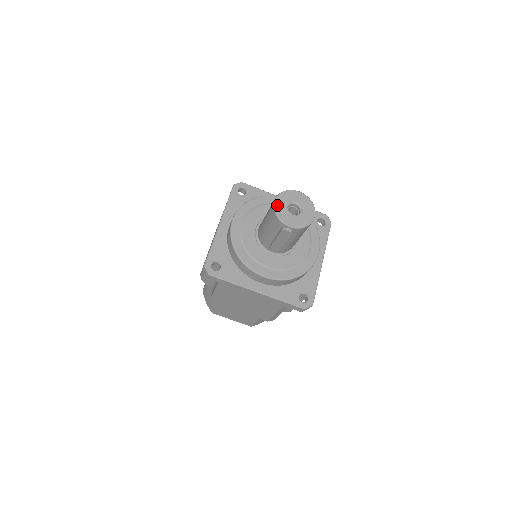
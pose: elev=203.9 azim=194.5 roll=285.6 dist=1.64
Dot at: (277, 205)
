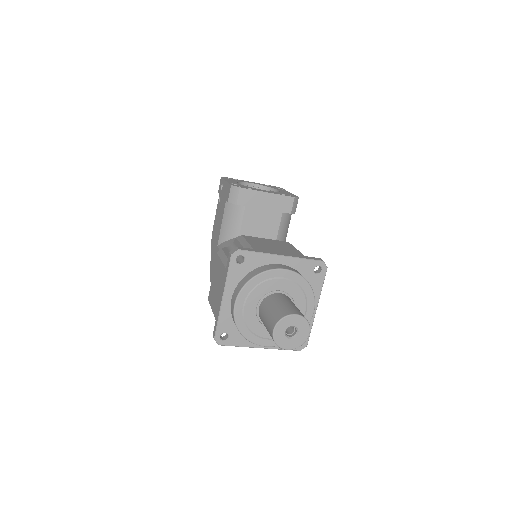
Dot at: (276, 334)
